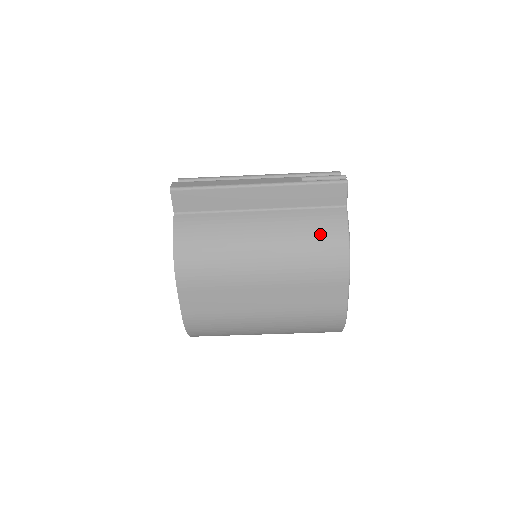
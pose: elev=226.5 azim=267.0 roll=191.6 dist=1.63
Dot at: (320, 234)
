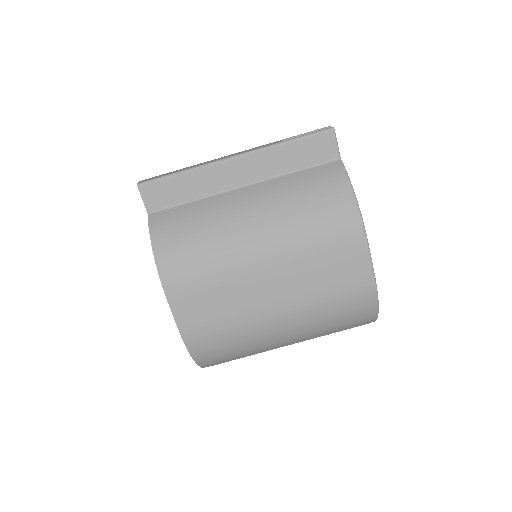
Dot at: (318, 193)
